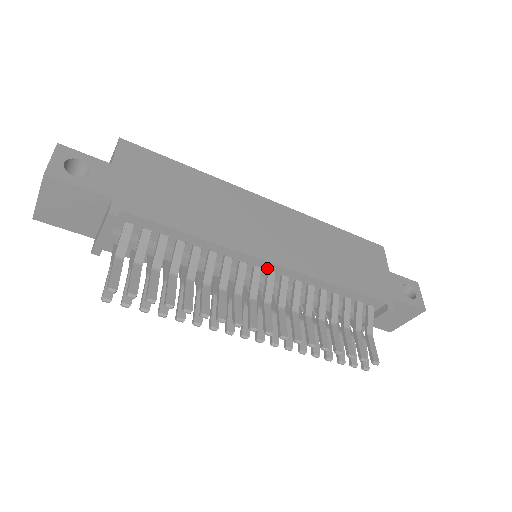
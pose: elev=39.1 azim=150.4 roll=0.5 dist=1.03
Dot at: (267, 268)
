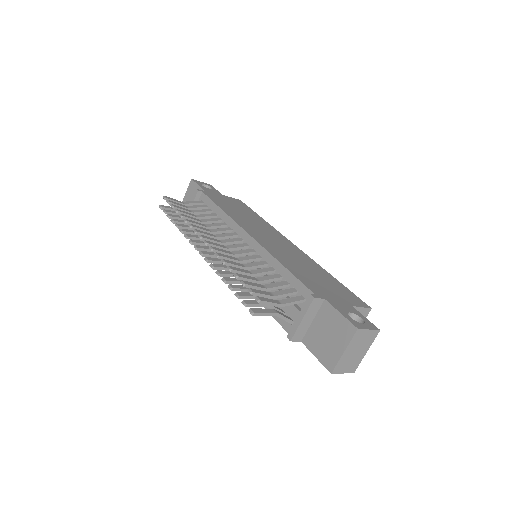
Dot at: (246, 240)
